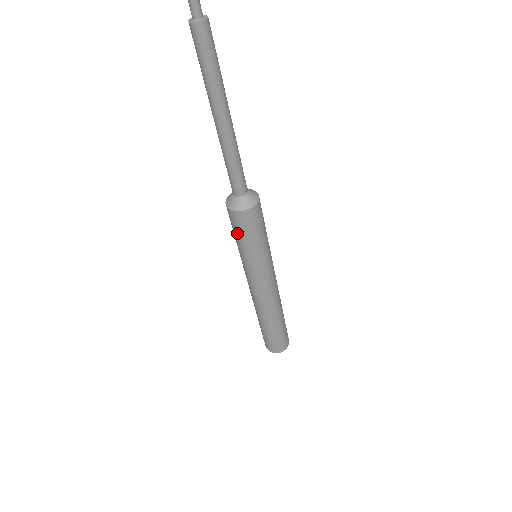
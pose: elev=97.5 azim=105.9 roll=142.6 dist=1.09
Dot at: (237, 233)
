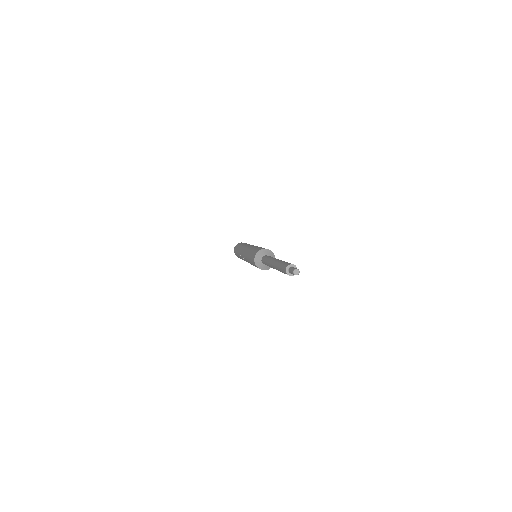
Dot at: occluded
